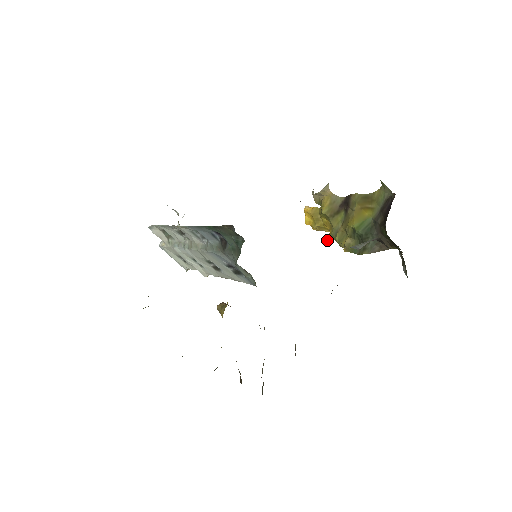
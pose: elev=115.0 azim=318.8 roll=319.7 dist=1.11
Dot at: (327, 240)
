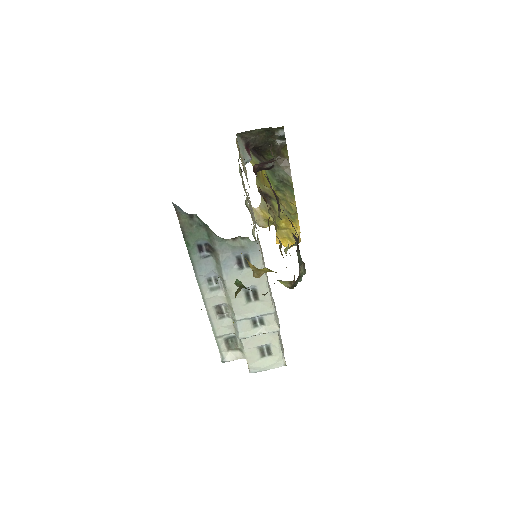
Dot at: (296, 225)
